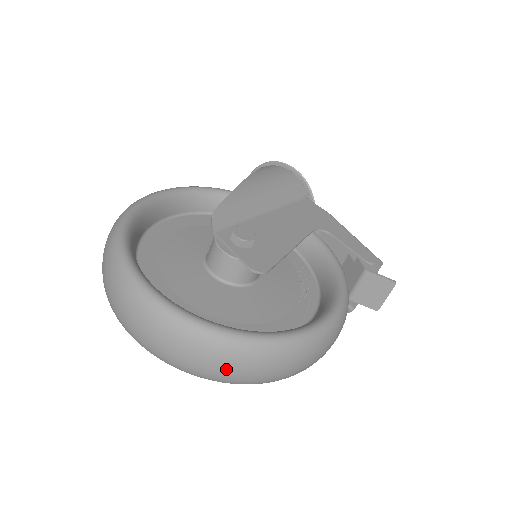
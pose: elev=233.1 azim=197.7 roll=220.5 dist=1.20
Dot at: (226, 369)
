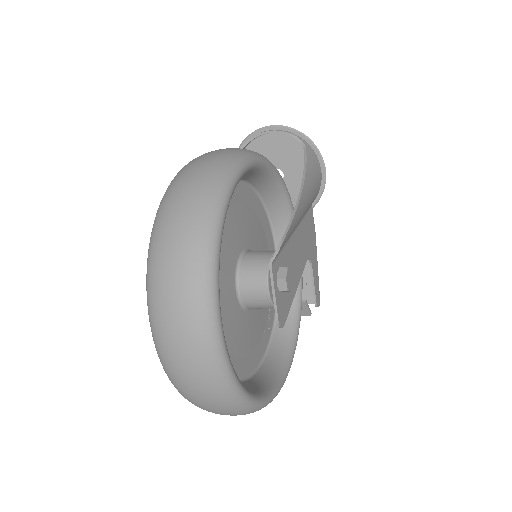
Dot at: (222, 414)
